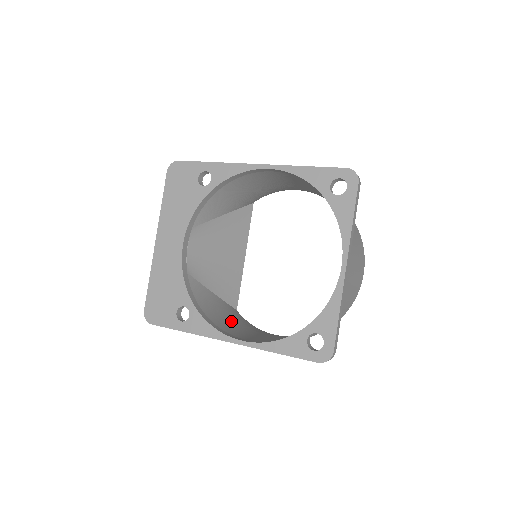
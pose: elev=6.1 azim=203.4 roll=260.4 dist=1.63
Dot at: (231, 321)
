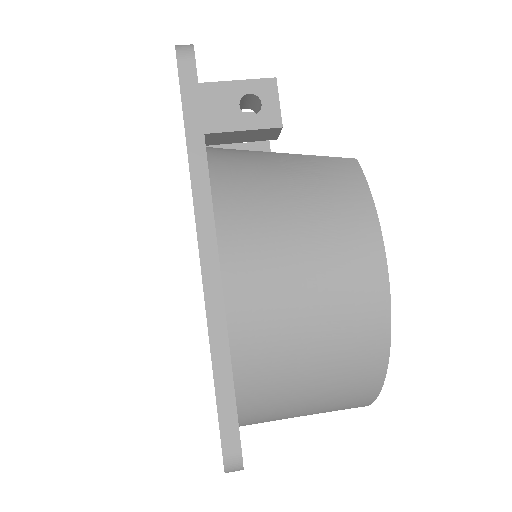
Dot at: occluded
